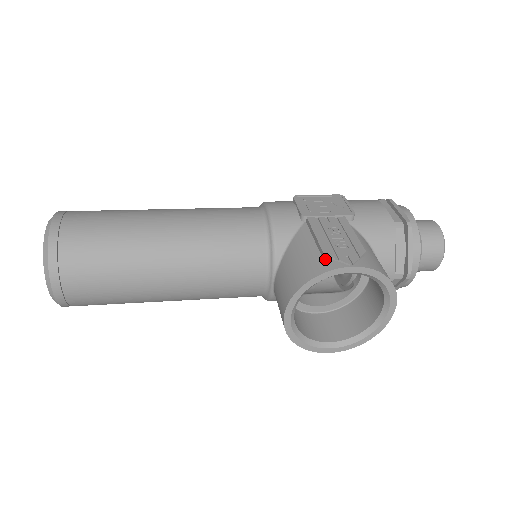
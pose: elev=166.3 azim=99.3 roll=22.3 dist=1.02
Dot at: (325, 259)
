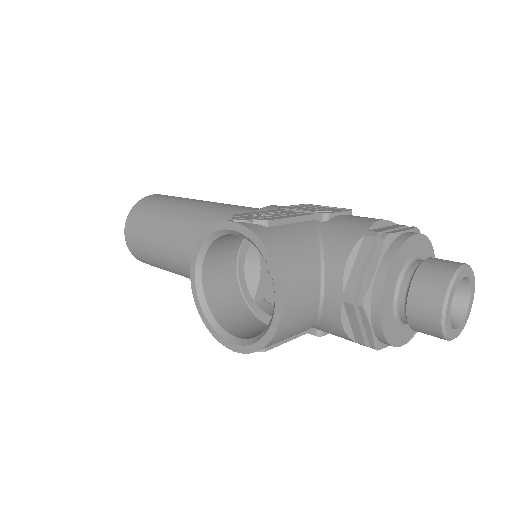
Dot at: occluded
